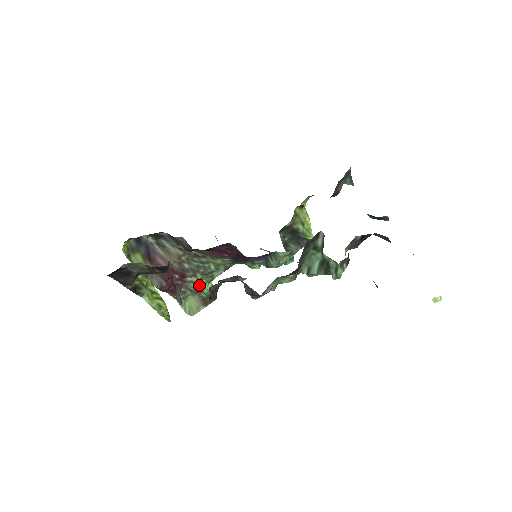
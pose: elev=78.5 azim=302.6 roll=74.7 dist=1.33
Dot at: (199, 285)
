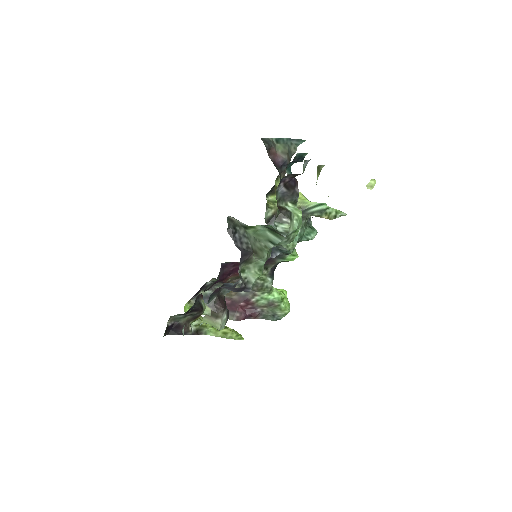
Dot at: (266, 299)
